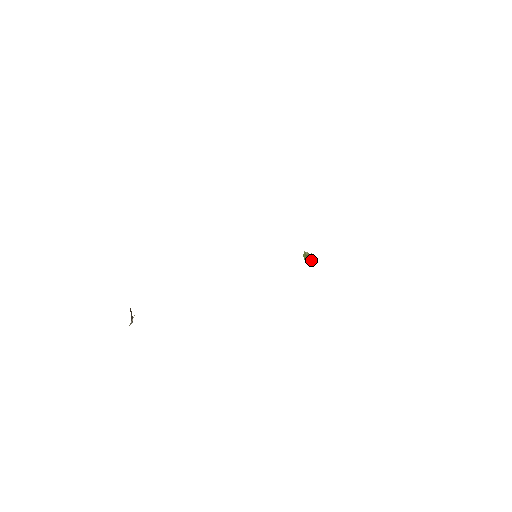
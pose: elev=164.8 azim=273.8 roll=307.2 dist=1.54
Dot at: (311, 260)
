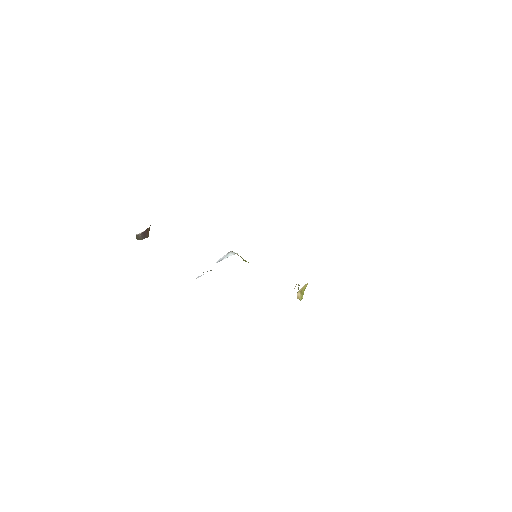
Dot at: (297, 293)
